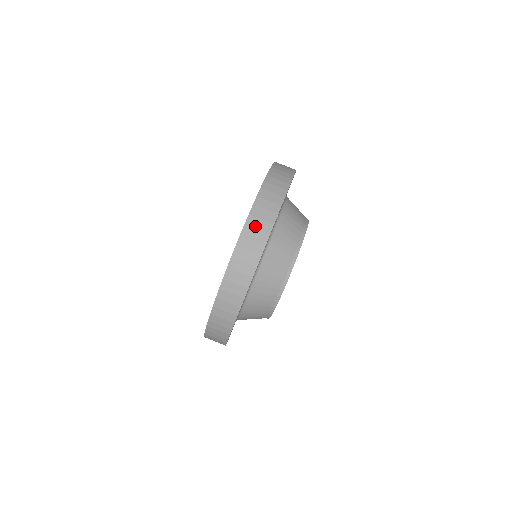
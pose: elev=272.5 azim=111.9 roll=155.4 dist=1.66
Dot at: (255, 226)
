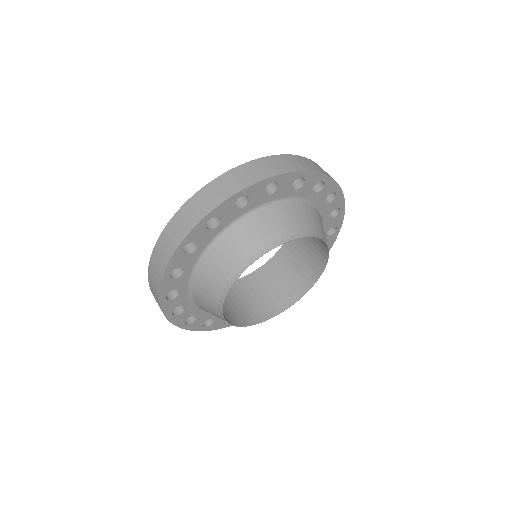
Dot at: (204, 197)
